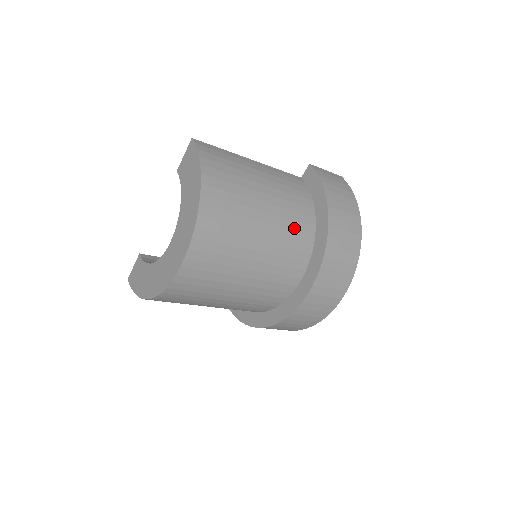
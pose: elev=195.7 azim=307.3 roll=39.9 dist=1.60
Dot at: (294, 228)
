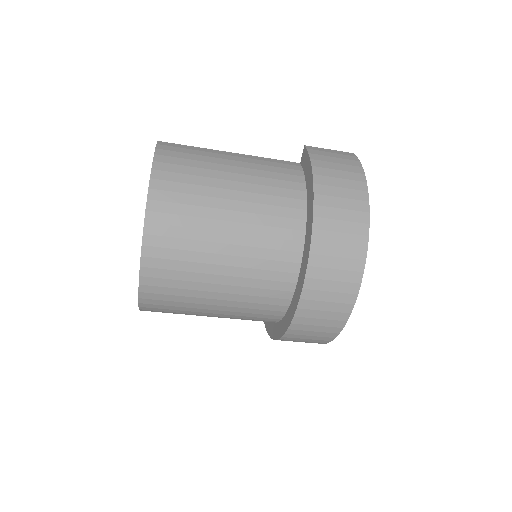
Dot at: (274, 214)
